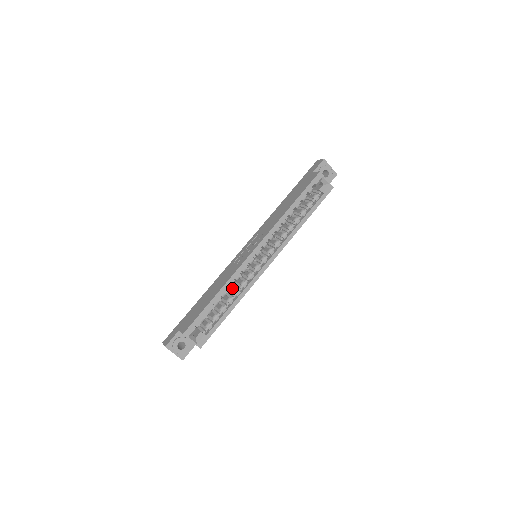
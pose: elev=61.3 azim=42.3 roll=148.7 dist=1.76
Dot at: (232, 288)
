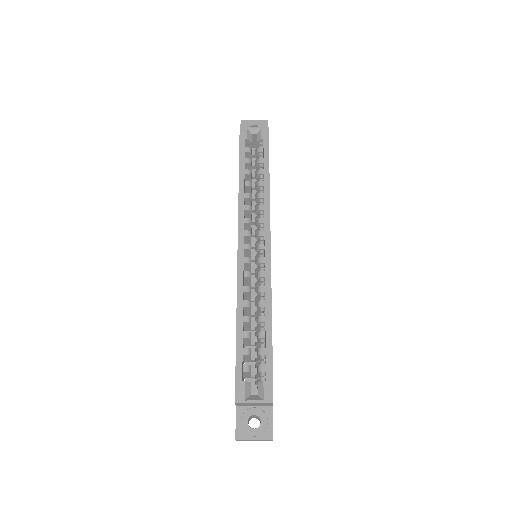
Dot at: occluded
